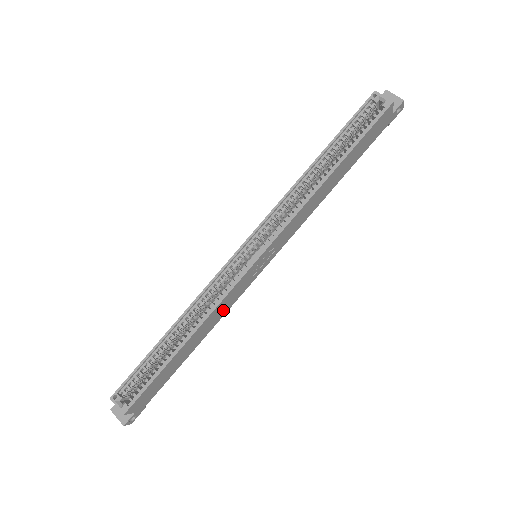
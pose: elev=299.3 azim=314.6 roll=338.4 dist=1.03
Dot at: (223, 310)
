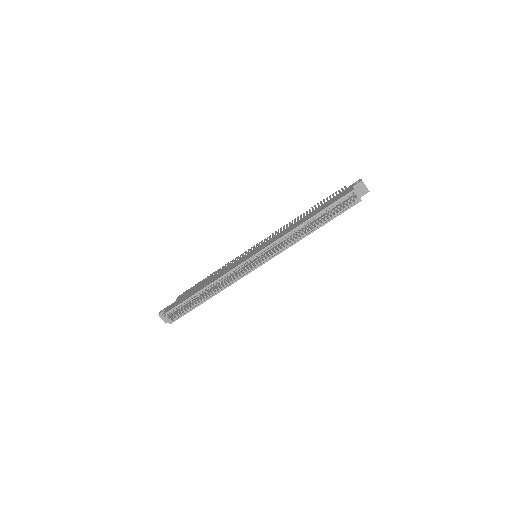
Dot at: occluded
